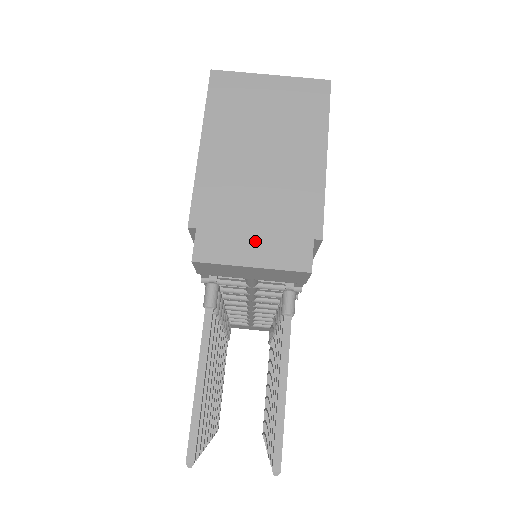
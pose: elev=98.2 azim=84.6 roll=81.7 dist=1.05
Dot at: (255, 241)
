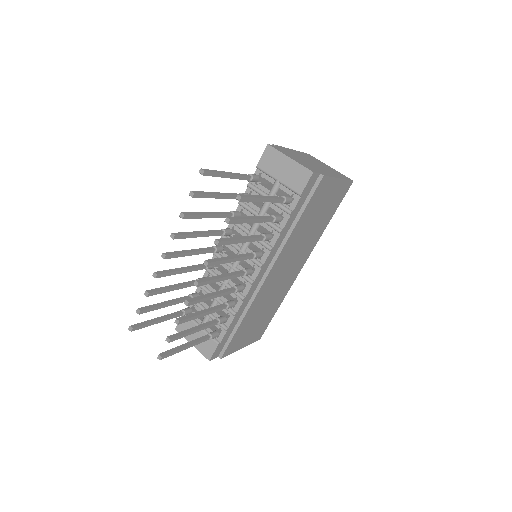
Dot at: (296, 159)
